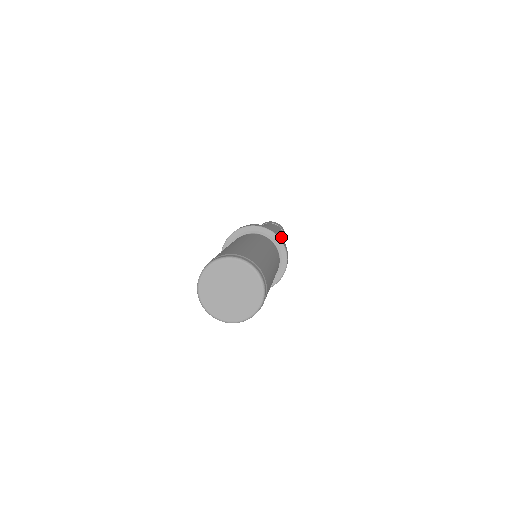
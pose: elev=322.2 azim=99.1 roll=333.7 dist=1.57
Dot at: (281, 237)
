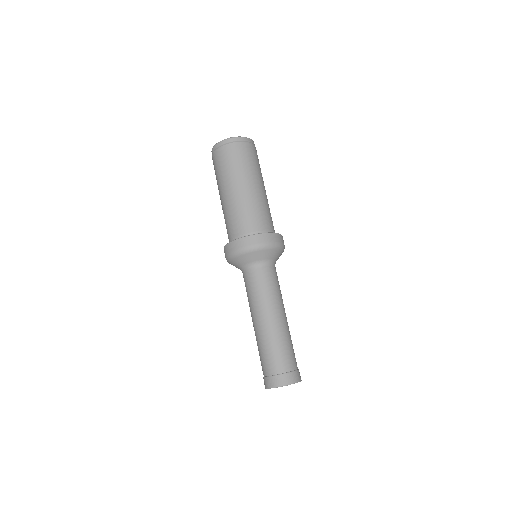
Dot at: occluded
